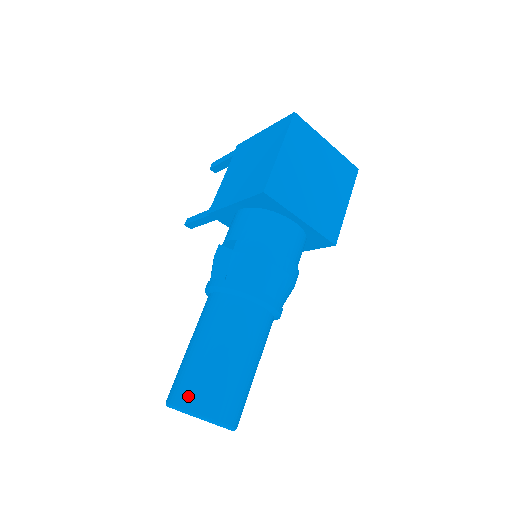
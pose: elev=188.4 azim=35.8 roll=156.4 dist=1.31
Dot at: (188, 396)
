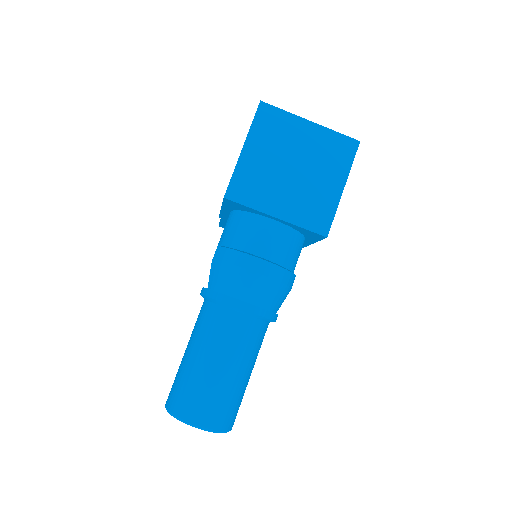
Dot at: (173, 400)
